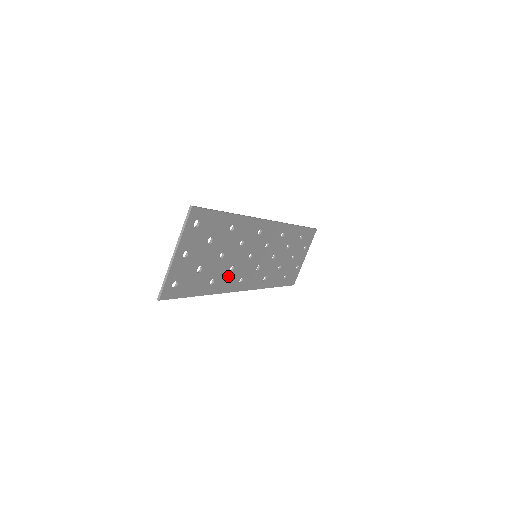
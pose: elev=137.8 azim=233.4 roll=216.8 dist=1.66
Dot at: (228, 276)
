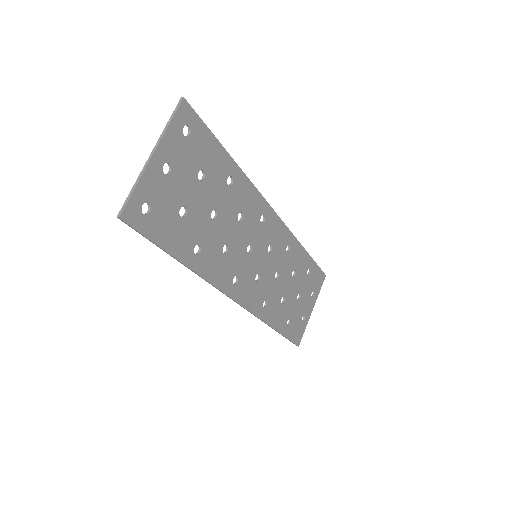
Dot at: (219, 259)
